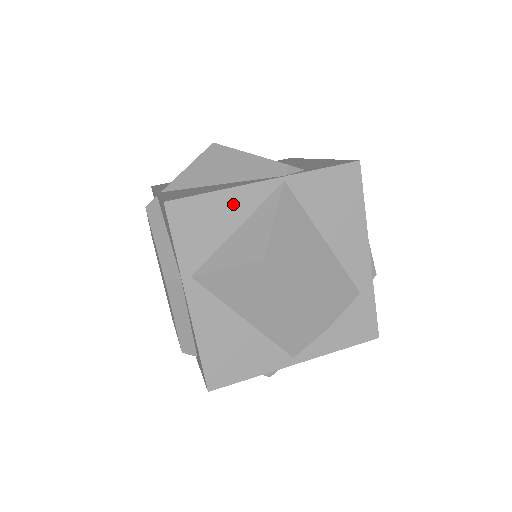
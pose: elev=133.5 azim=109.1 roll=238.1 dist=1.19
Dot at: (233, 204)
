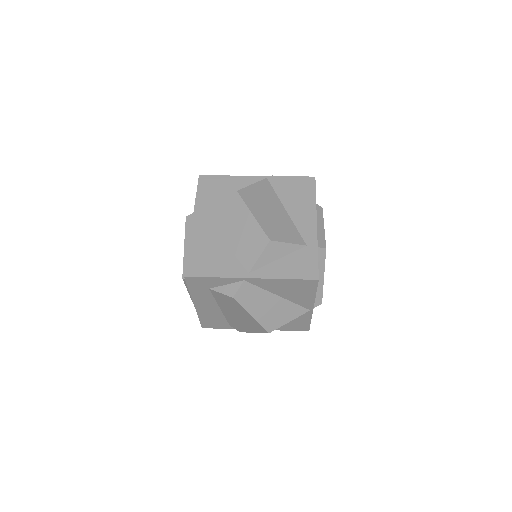
Dot at: (235, 183)
